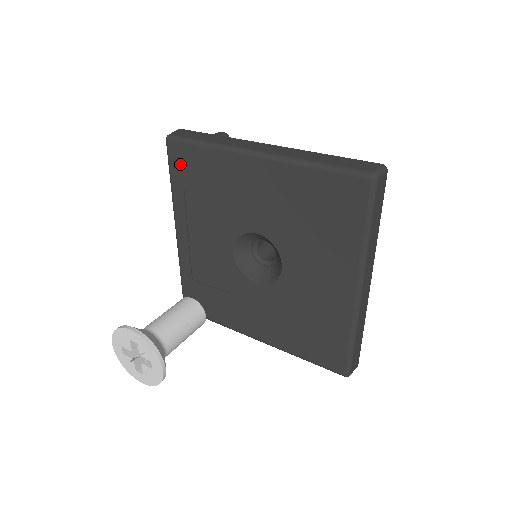
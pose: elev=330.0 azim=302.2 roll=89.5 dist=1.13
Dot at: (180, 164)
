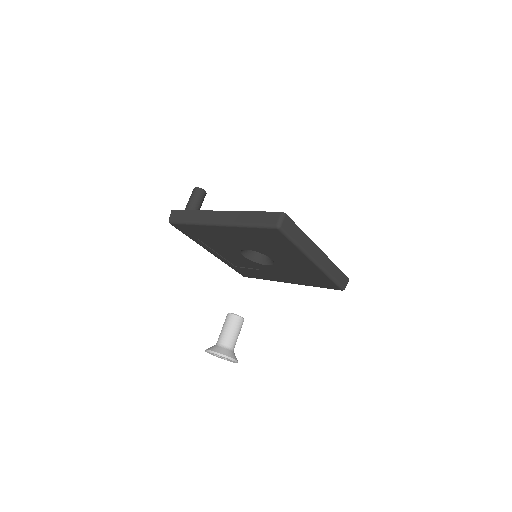
Dot at: (185, 231)
